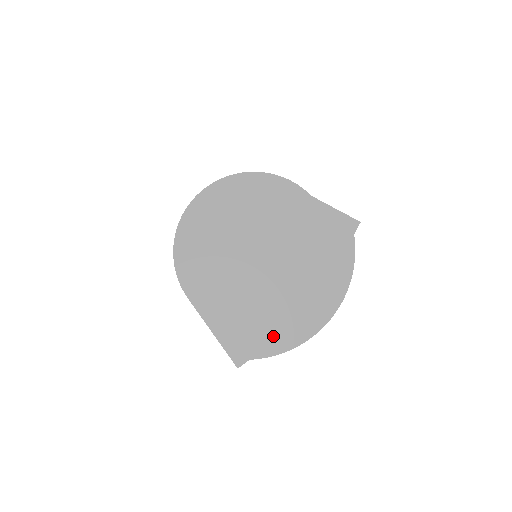
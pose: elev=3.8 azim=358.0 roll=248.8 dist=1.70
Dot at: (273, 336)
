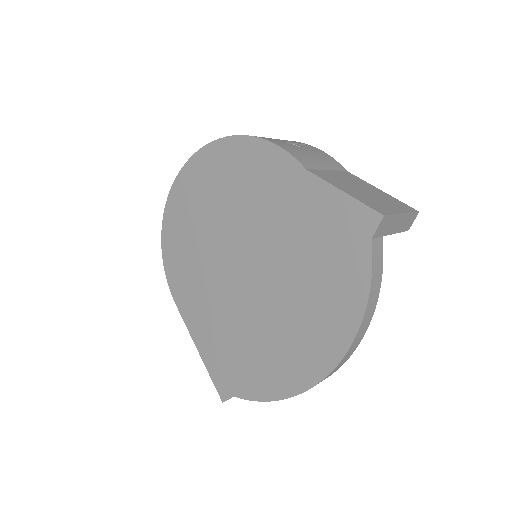
Dot at: (257, 375)
